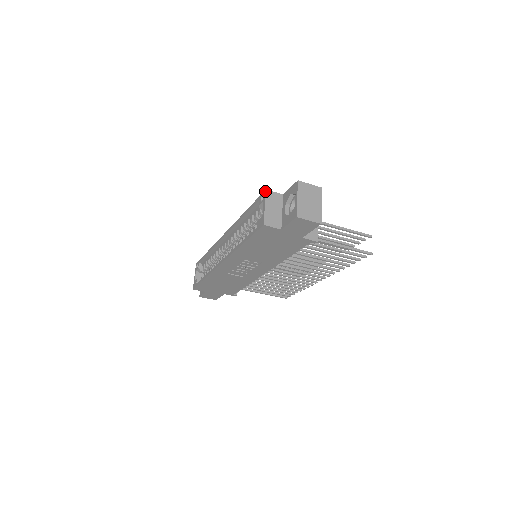
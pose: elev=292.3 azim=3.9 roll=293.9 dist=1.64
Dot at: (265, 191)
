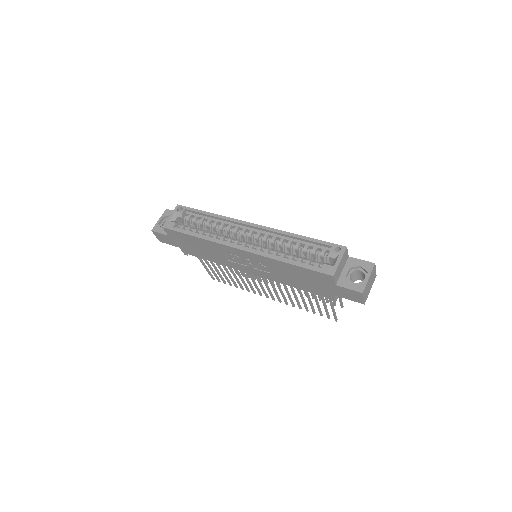
Dot at: (346, 247)
